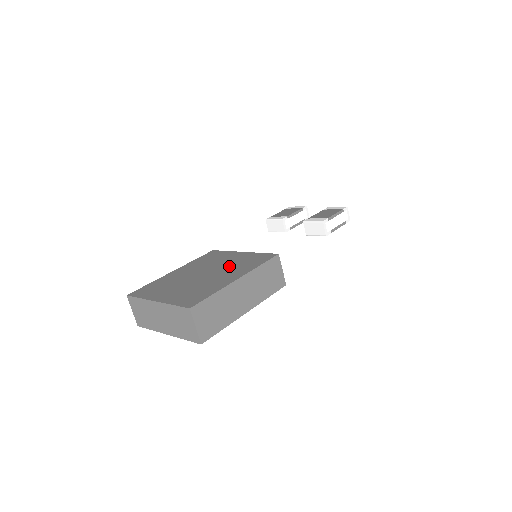
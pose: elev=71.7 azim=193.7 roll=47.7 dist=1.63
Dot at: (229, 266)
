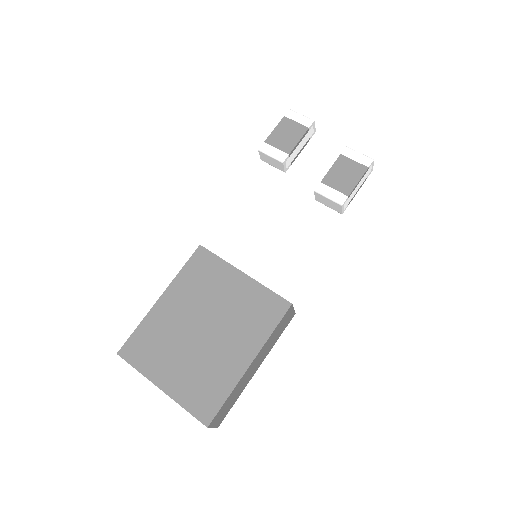
Dot at: (233, 317)
